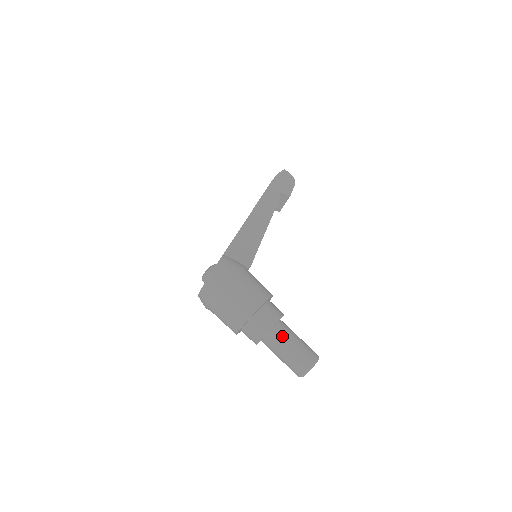
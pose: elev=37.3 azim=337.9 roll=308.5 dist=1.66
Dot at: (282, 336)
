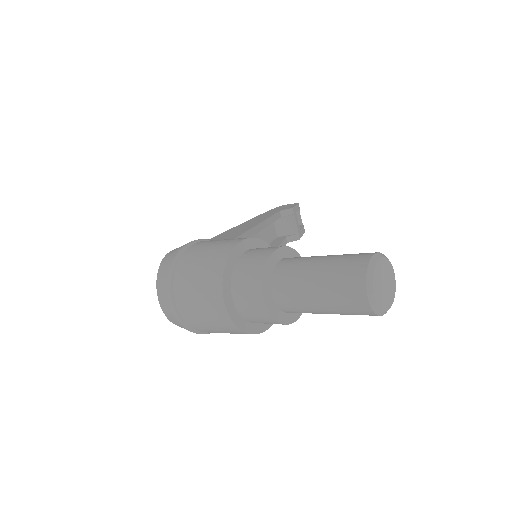
Dot at: (295, 264)
